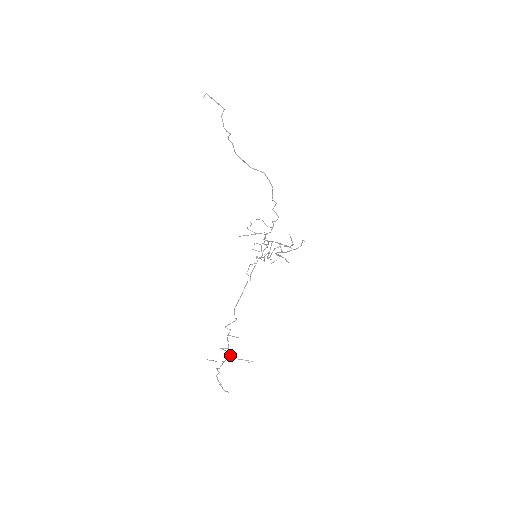
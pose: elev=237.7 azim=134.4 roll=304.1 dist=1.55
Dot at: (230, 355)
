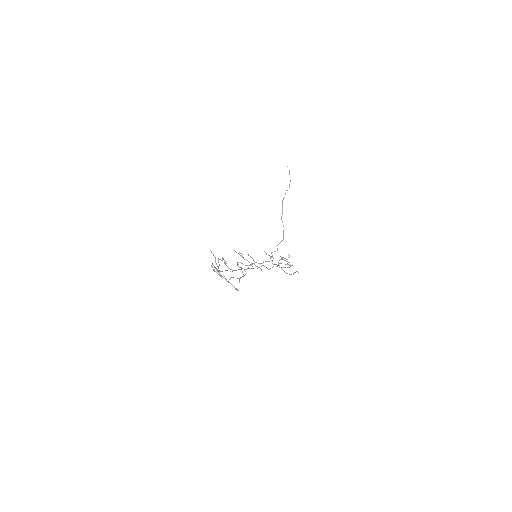
Dot at: (219, 273)
